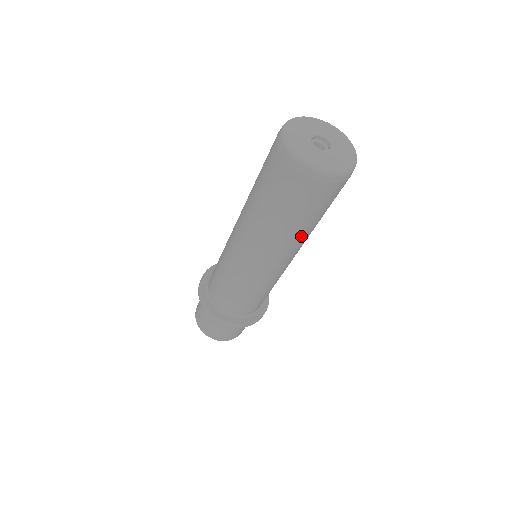
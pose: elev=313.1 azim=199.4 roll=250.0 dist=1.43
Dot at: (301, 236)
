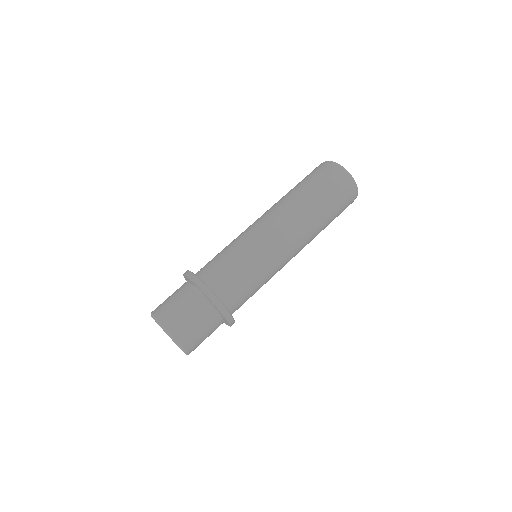
Dot at: (318, 231)
